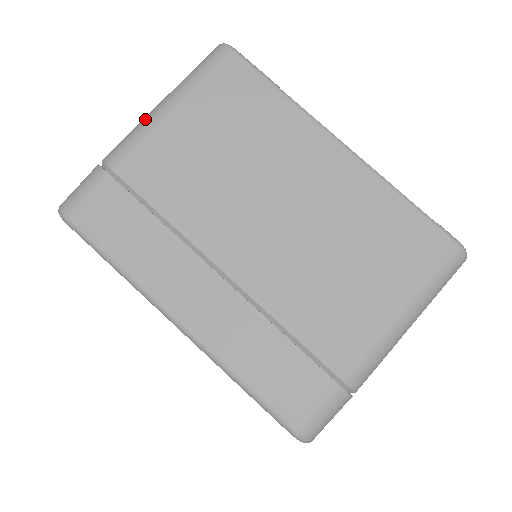
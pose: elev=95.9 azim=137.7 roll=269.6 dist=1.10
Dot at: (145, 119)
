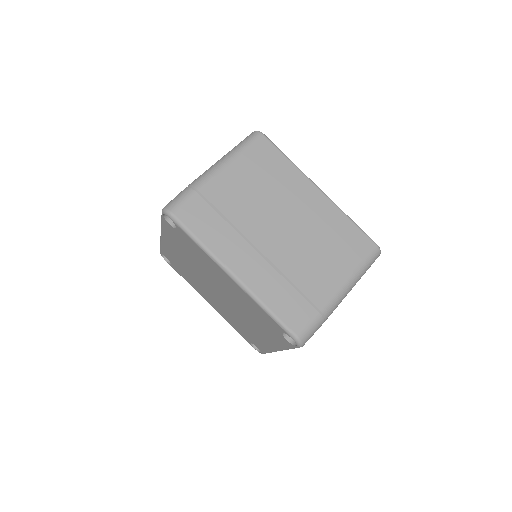
Dot at: (215, 165)
